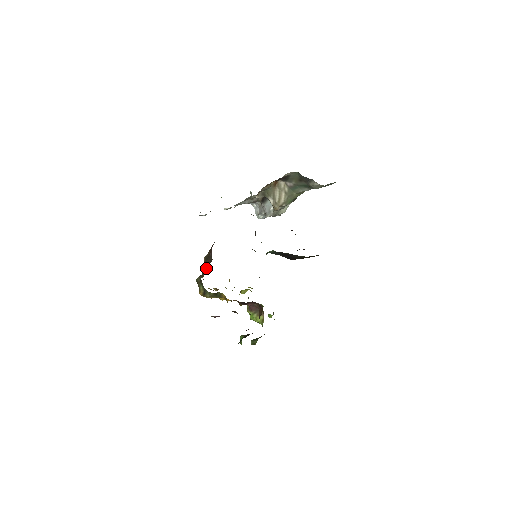
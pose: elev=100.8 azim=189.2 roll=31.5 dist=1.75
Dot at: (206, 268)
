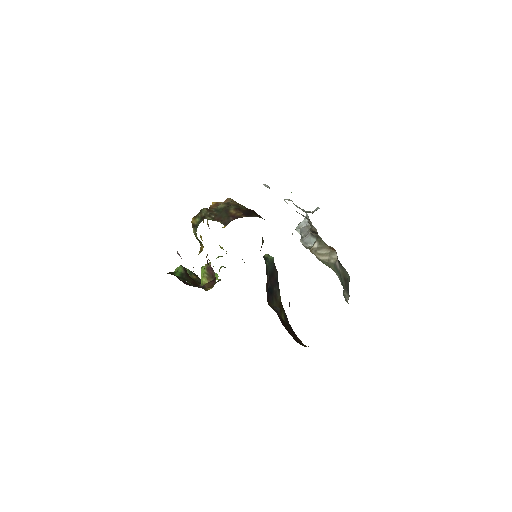
Dot at: (217, 218)
